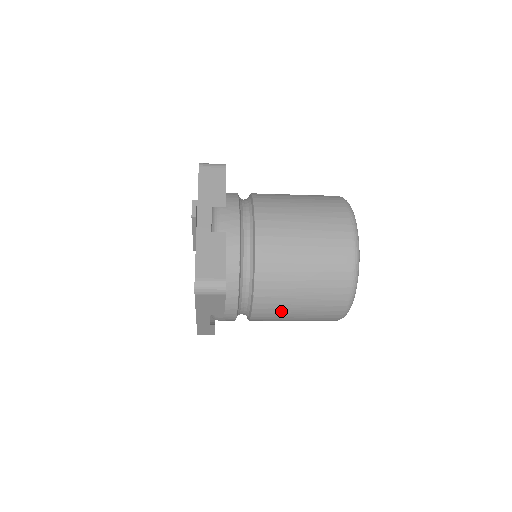
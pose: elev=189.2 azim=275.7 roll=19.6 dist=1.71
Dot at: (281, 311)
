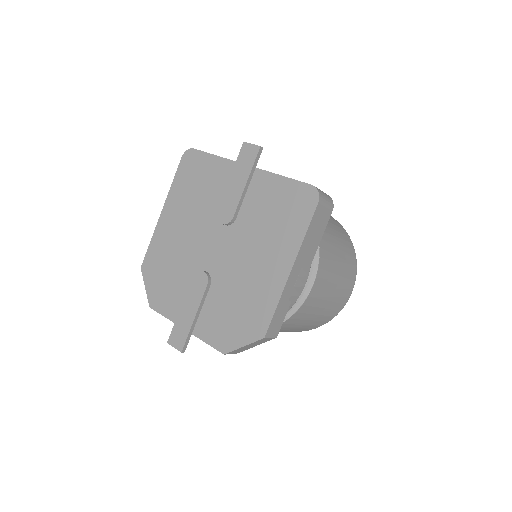
Dot at: (330, 276)
